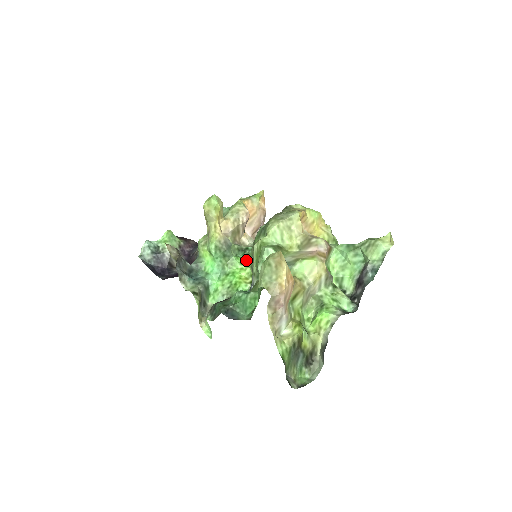
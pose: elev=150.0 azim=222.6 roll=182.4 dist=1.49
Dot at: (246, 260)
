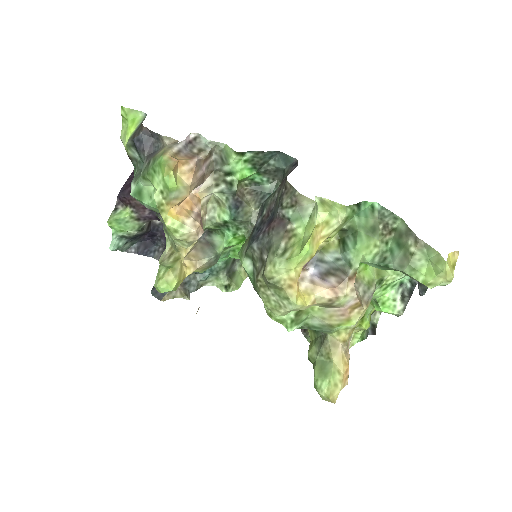
Dot at: (239, 237)
